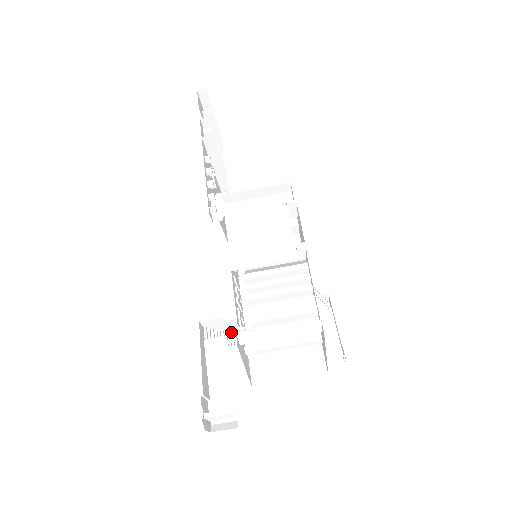
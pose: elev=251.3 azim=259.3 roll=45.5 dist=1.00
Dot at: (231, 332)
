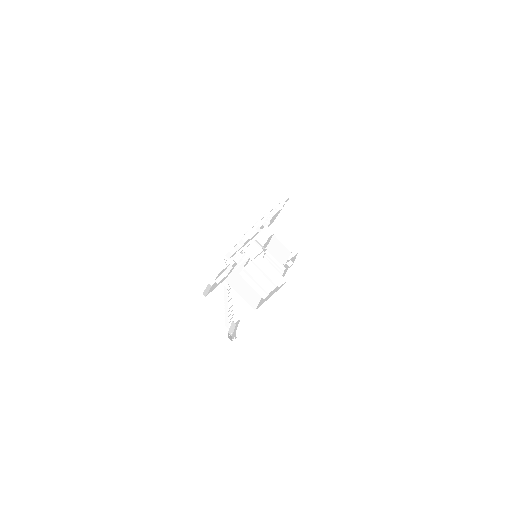
Dot at: occluded
